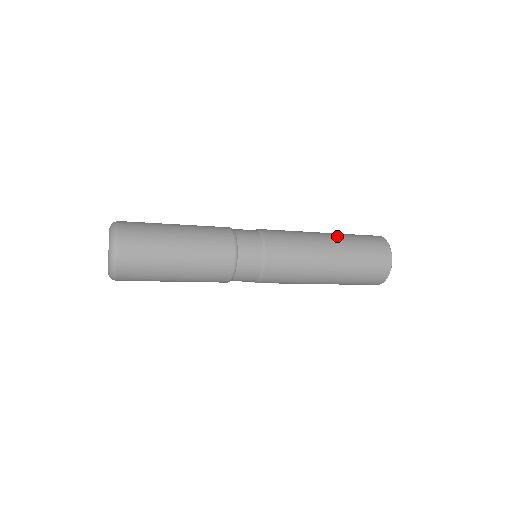
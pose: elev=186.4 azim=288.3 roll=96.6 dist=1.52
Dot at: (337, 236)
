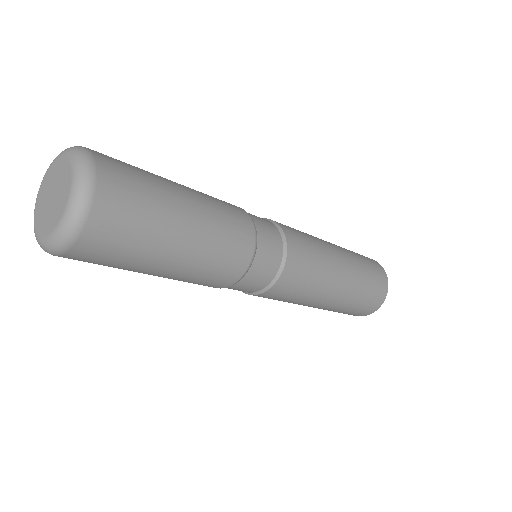
Dot at: (346, 252)
